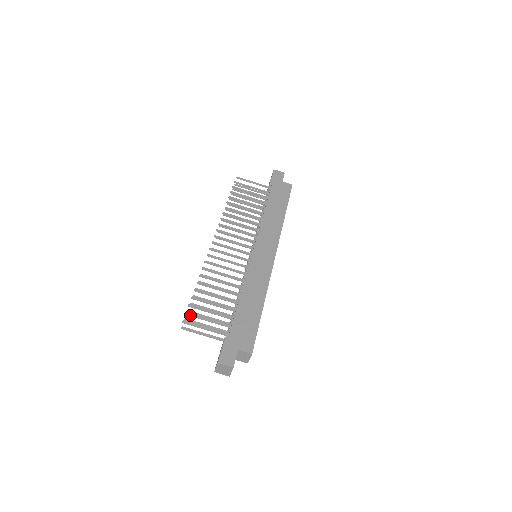
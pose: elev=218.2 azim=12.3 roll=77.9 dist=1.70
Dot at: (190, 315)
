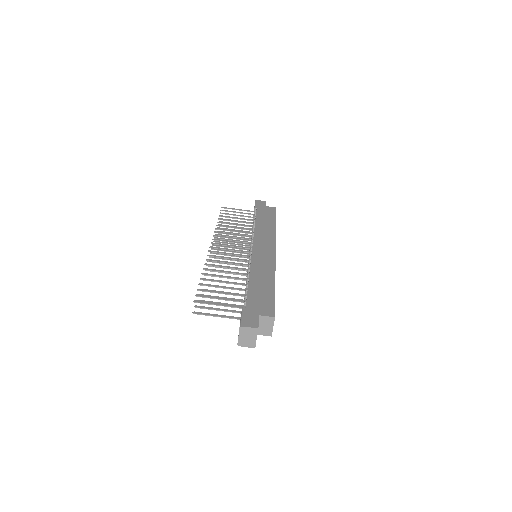
Dot at: (201, 296)
